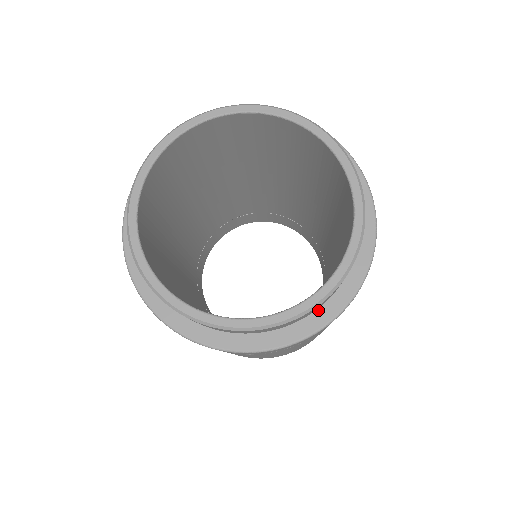
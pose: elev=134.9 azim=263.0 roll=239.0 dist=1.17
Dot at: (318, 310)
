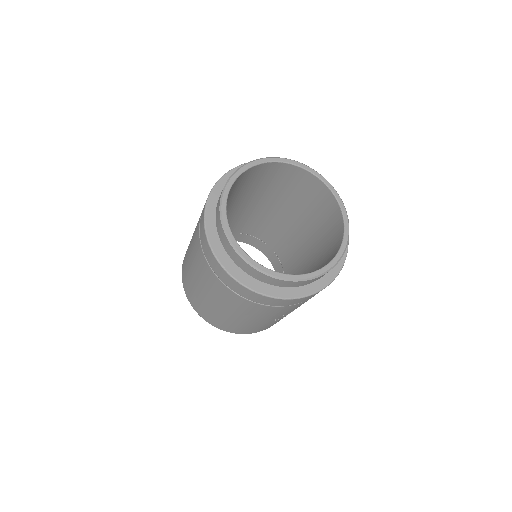
Dot at: (257, 282)
